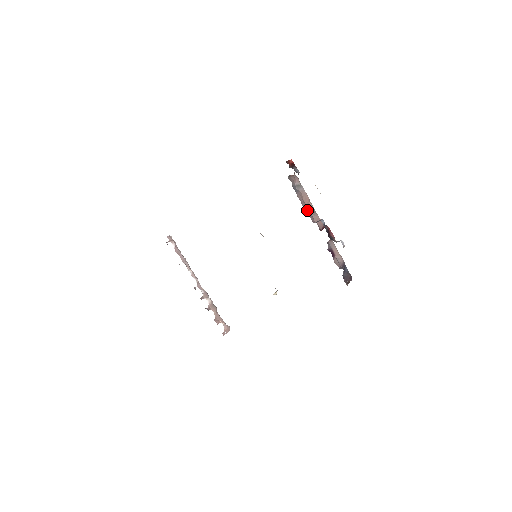
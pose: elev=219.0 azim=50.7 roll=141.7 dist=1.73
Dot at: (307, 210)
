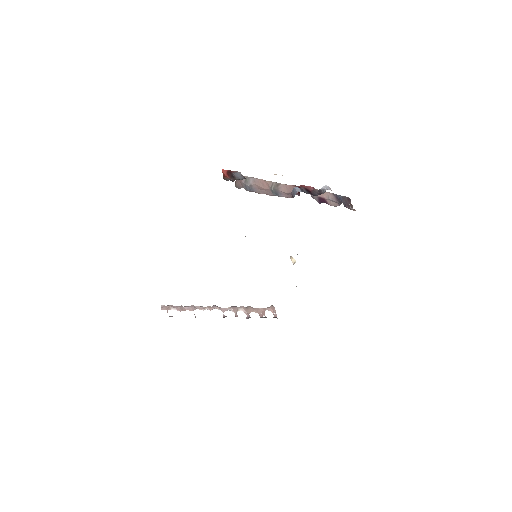
Dot at: (273, 192)
